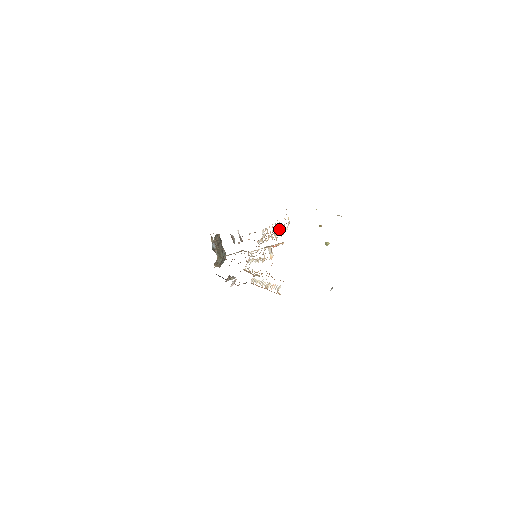
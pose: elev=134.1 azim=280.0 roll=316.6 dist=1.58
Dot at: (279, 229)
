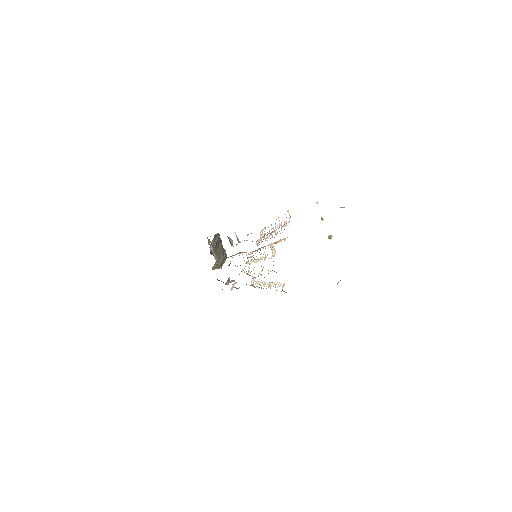
Dot at: (279, 226)
